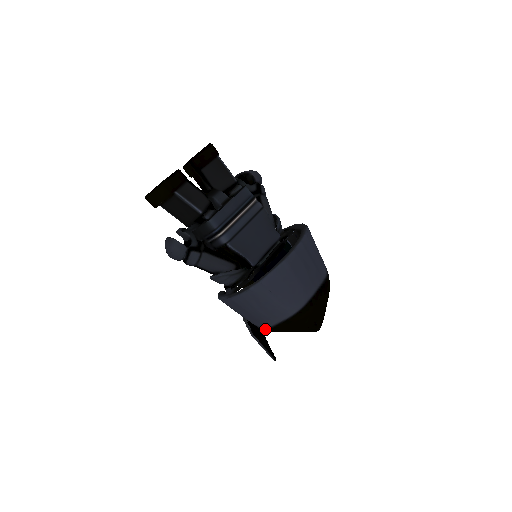
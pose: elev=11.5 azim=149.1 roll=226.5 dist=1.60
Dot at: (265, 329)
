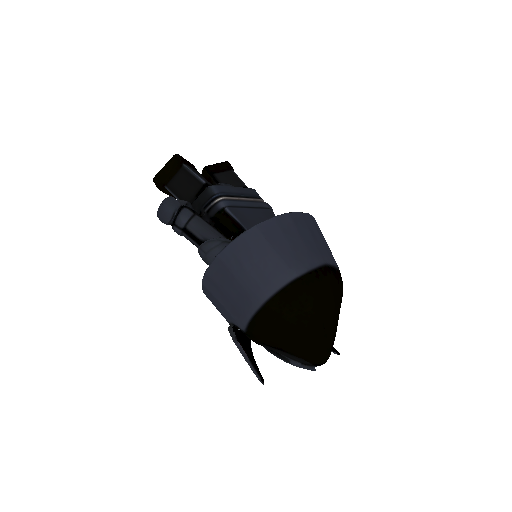
Dot at: (254, 321)
